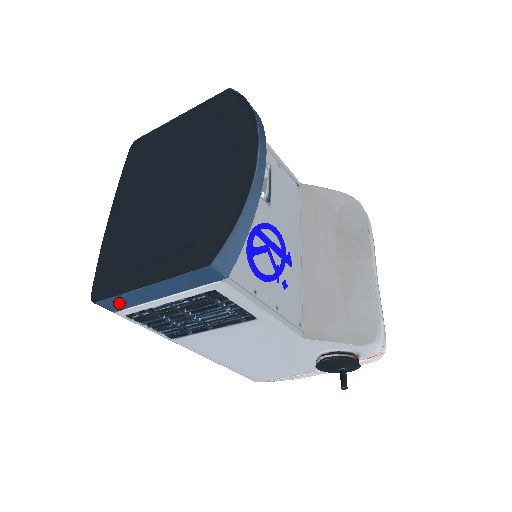
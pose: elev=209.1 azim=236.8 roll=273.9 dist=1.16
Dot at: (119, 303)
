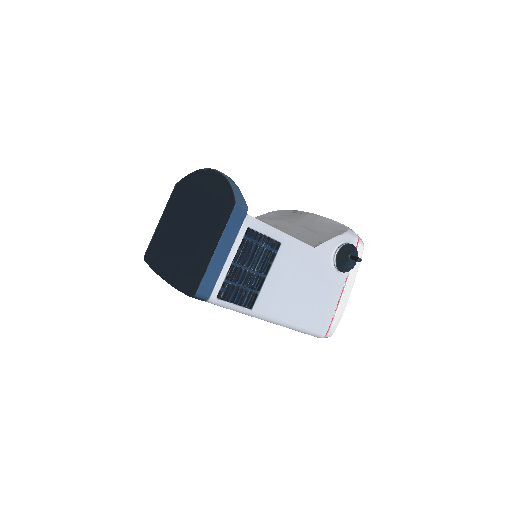
Dot at: (208, 282)
